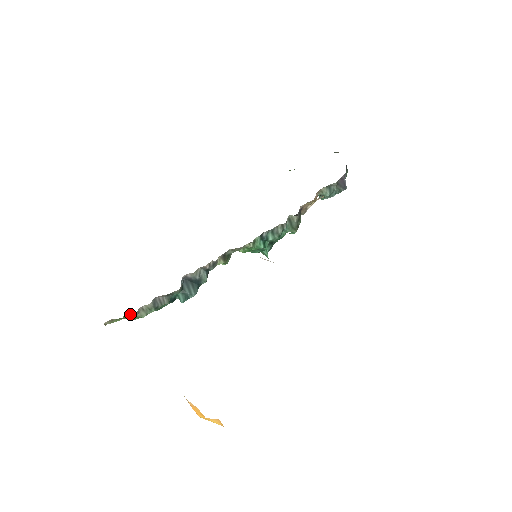
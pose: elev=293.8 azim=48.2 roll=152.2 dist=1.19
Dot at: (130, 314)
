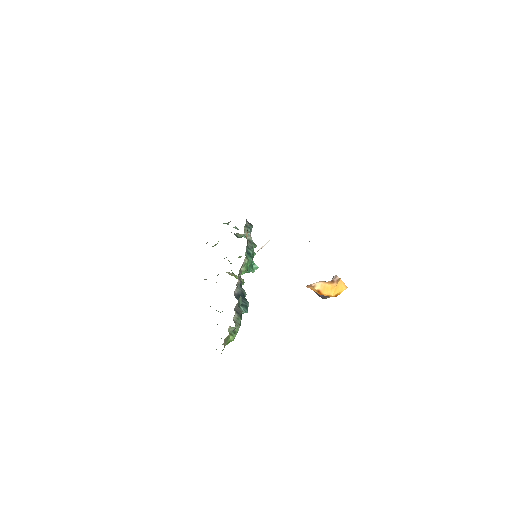
Dot at: (230, 331)
